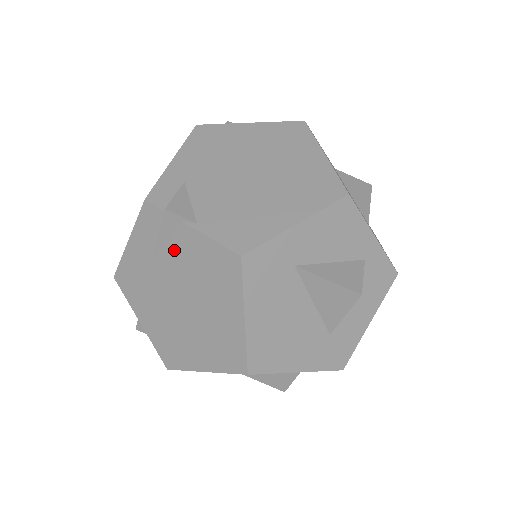
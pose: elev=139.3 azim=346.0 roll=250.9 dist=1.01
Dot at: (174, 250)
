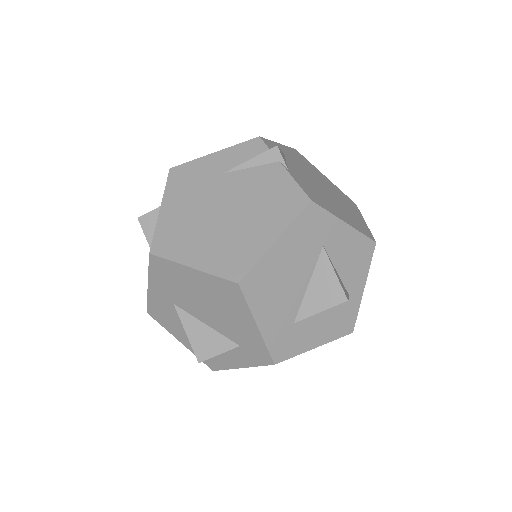
Dot at: (254, 174)
